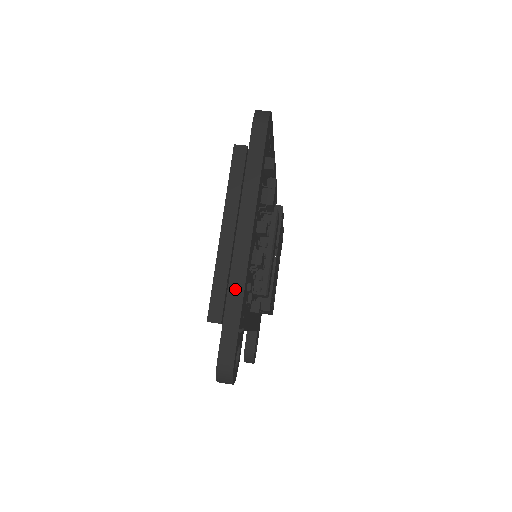
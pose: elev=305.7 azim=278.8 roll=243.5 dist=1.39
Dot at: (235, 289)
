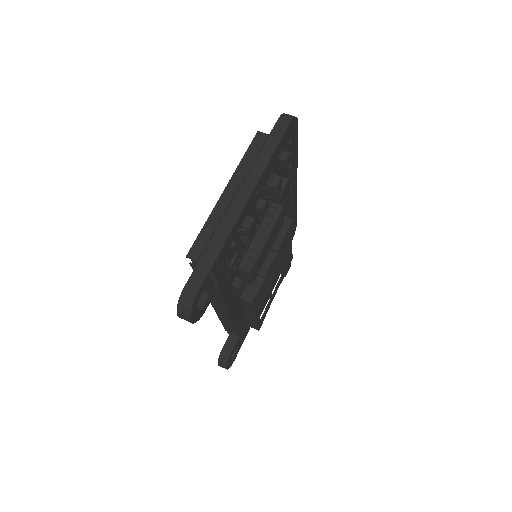
Dot at: (219, 237)
